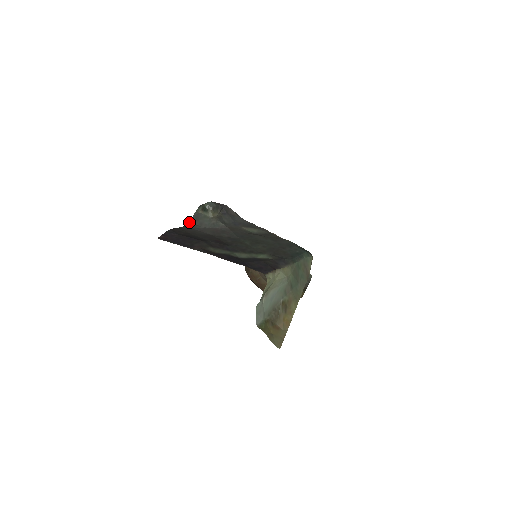
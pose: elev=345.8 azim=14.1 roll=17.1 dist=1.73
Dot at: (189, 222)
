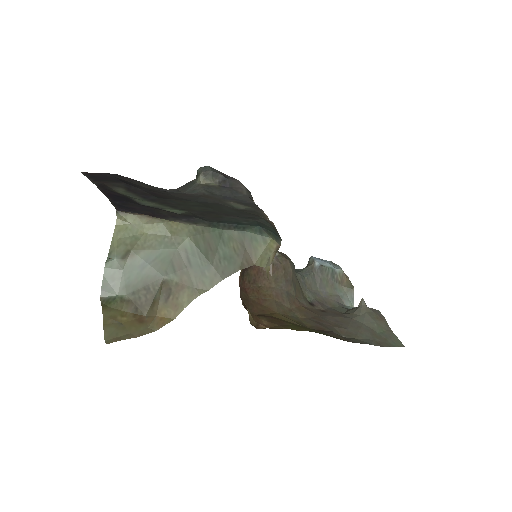
Dot at: (177, 188)
